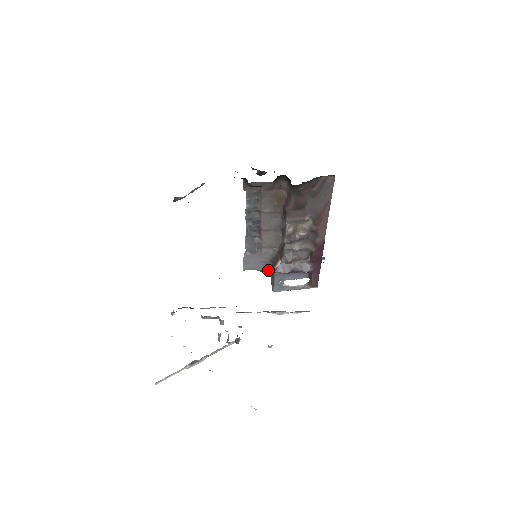
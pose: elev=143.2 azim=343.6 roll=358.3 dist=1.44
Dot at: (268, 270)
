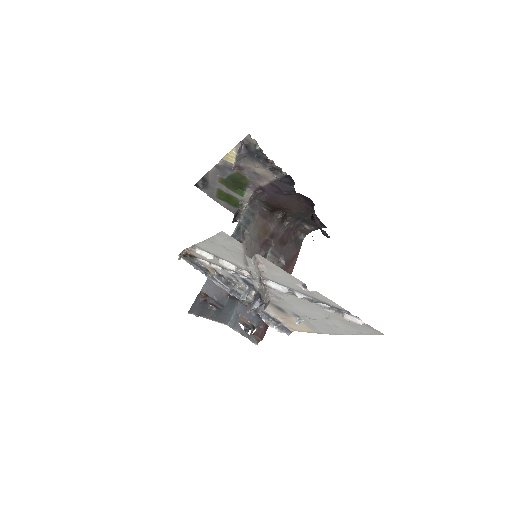
Dot at: (221, 304)
